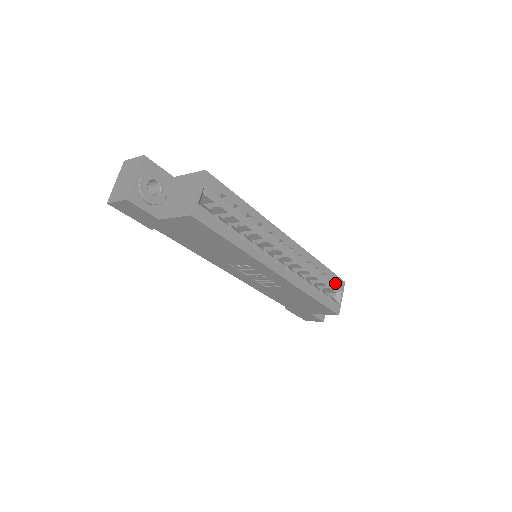
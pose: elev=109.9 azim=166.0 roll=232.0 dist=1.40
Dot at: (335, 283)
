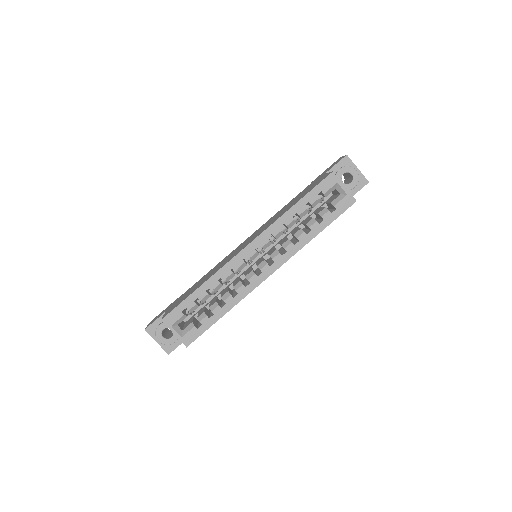
Dot at: (323, 191)
